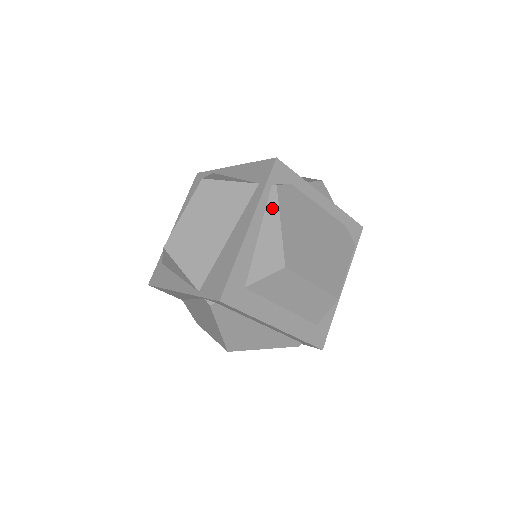
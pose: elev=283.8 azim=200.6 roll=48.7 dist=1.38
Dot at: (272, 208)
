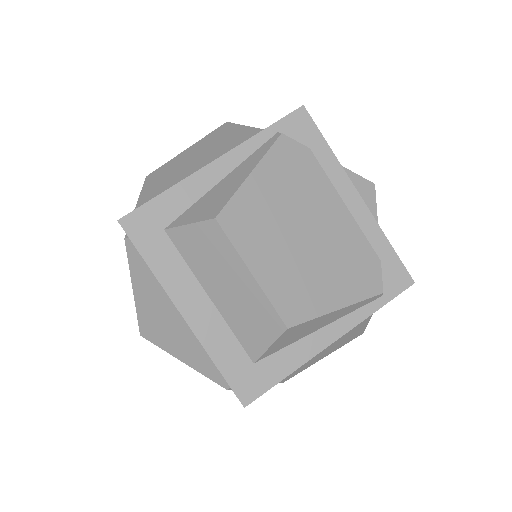
Dot at: (258, 155)
